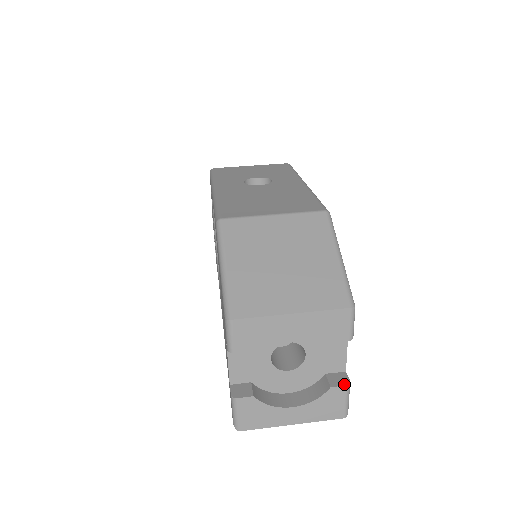
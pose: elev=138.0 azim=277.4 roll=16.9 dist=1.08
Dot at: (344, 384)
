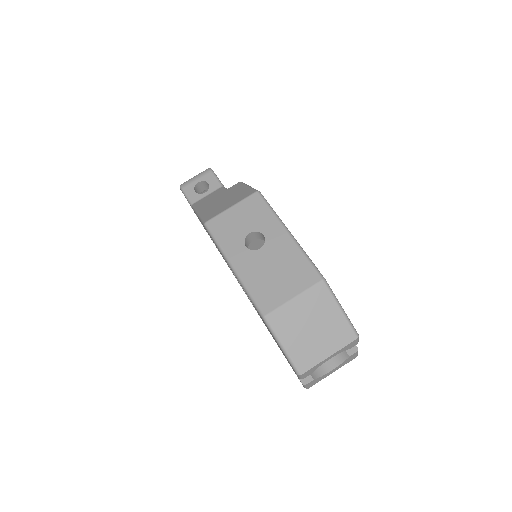
Dot at: (355, 351)
